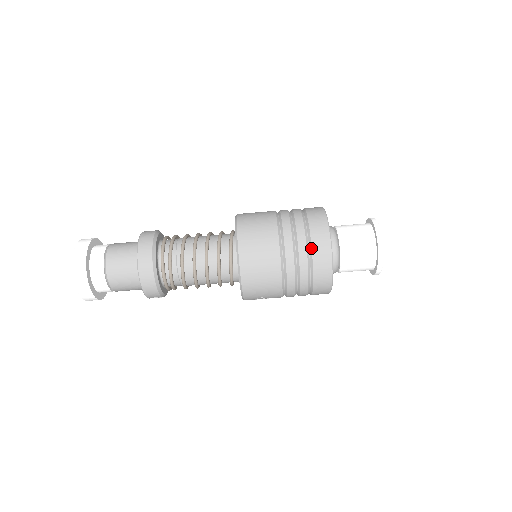
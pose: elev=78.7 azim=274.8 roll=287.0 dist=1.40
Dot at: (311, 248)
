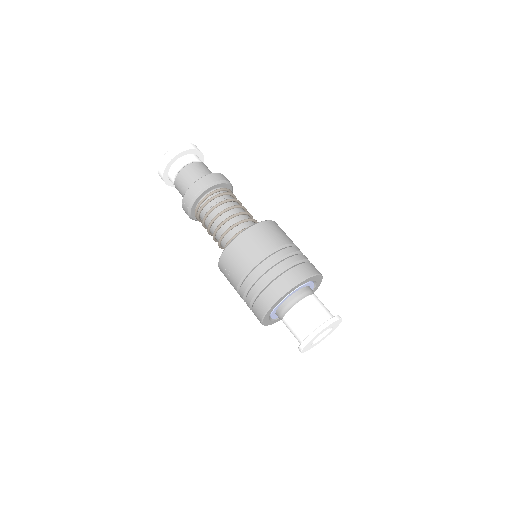
Dot at: (295, 266)
